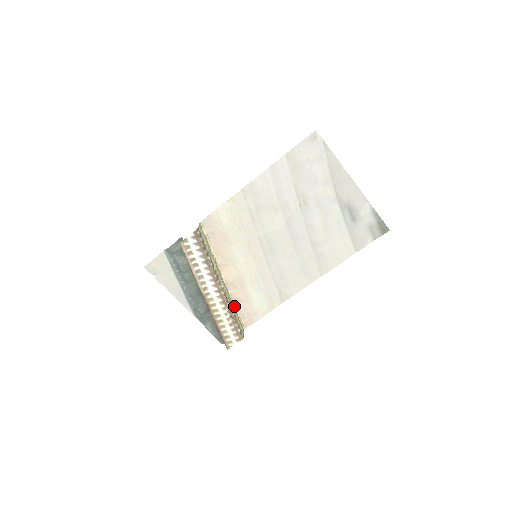
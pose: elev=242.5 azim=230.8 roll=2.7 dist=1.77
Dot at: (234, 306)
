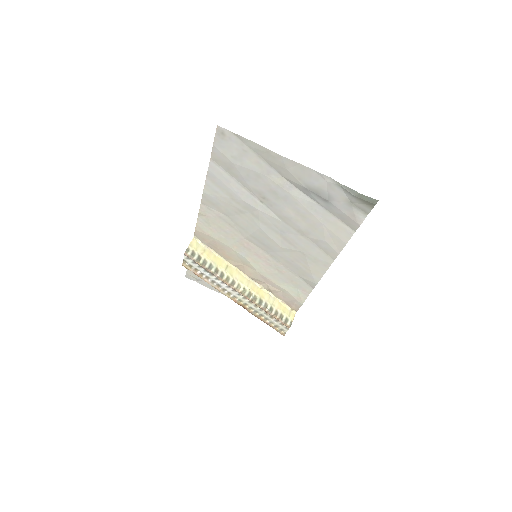
Dot at: (272, 296)
